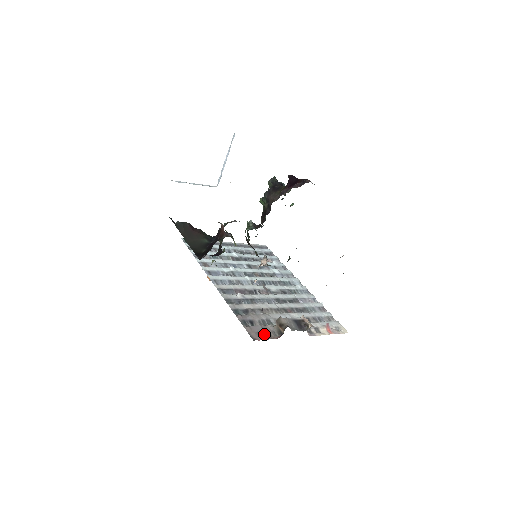
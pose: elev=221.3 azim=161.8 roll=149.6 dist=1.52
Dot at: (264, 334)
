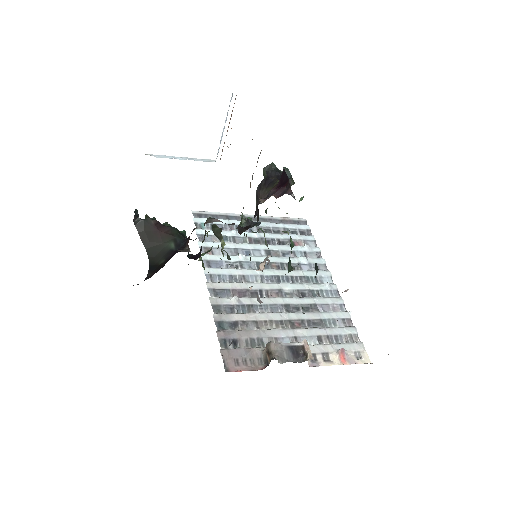
Dot at: (245, 361)
